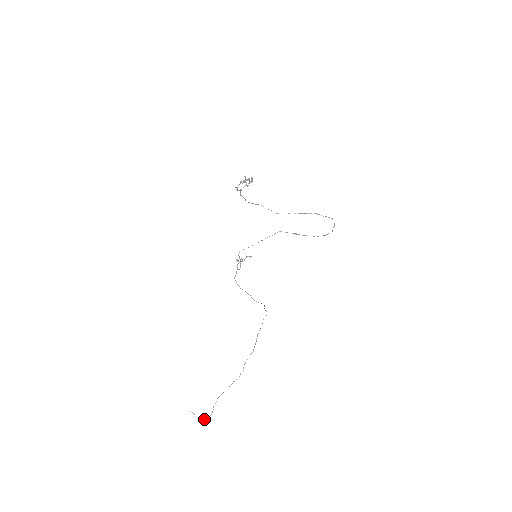
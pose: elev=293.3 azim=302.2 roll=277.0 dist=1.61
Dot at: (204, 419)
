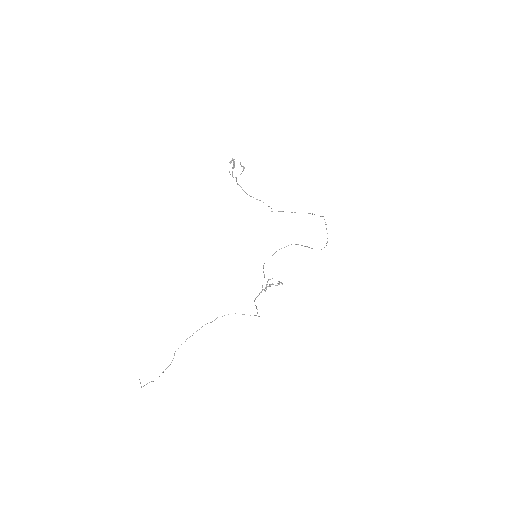
Dot at: occluded
